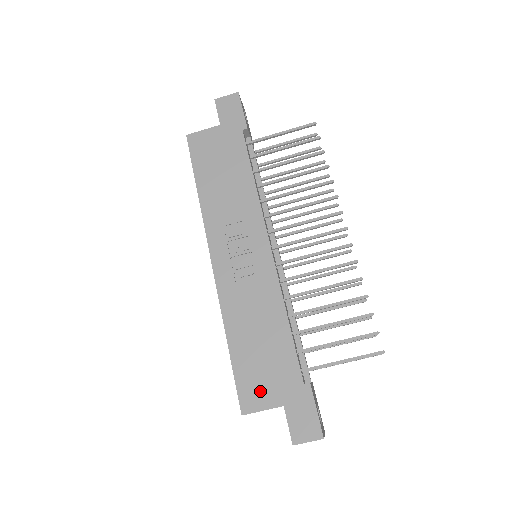
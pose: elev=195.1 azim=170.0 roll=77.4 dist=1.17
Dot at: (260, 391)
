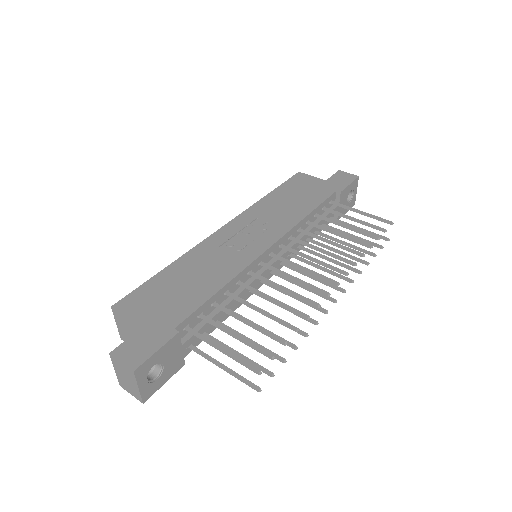
Dot at: (143, 305)
